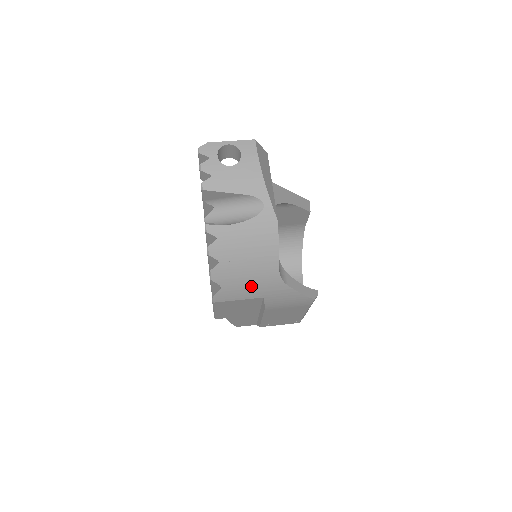
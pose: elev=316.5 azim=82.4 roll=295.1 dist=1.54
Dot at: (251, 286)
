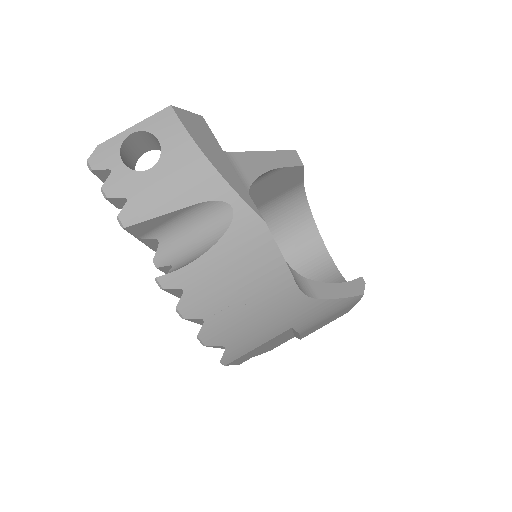
Dot at: (267, 325)
